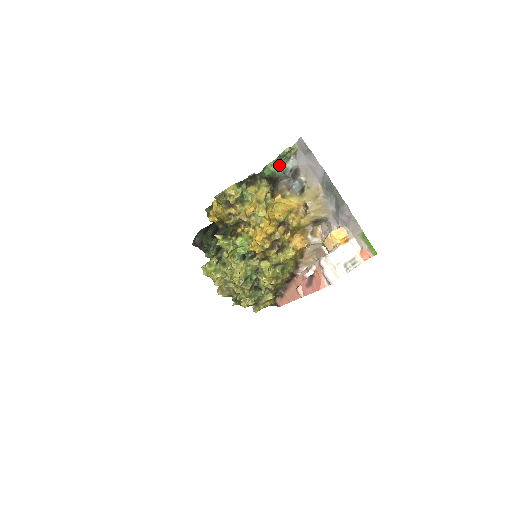
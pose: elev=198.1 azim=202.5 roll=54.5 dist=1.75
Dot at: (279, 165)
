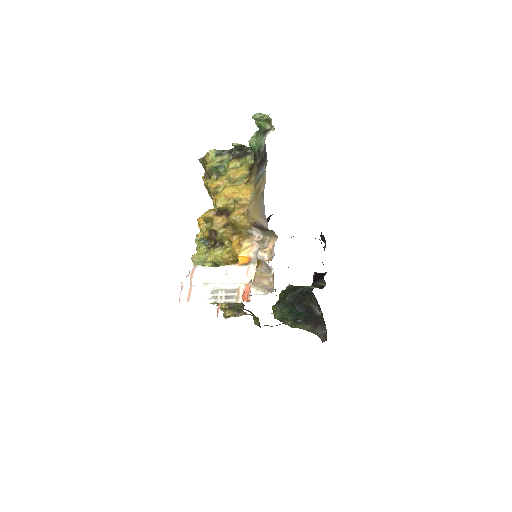
Dot at: (257, 138)
